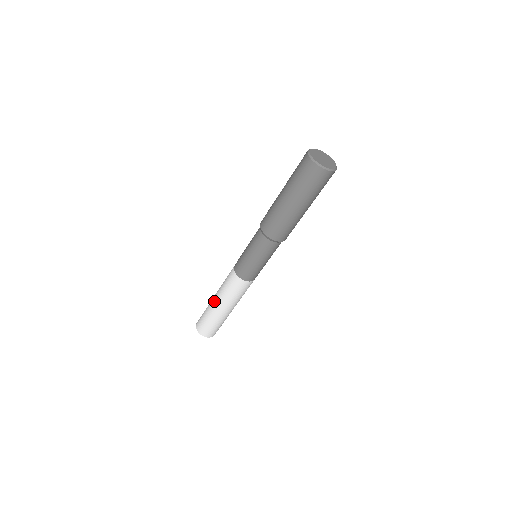
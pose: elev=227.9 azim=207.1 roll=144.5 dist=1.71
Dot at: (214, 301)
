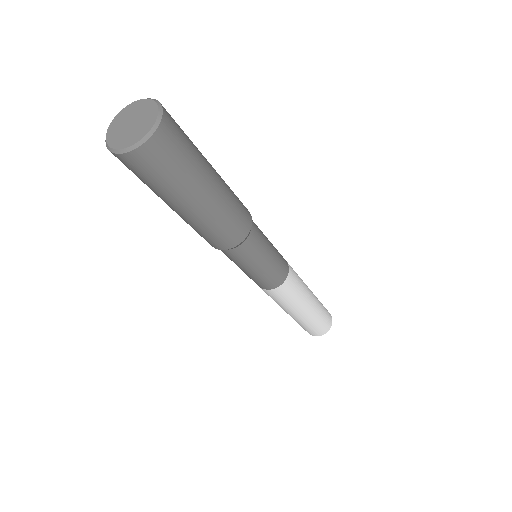
Dot at: occluded
